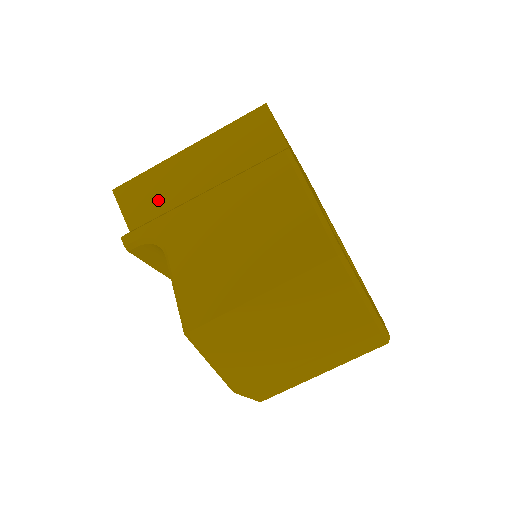
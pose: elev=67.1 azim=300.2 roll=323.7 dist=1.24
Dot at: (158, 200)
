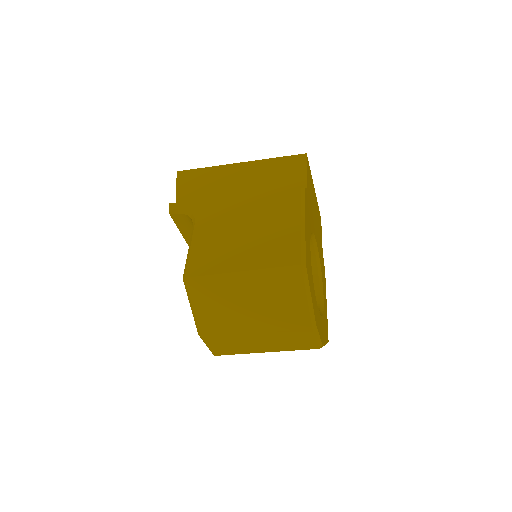
Dot at: (205, 190)
